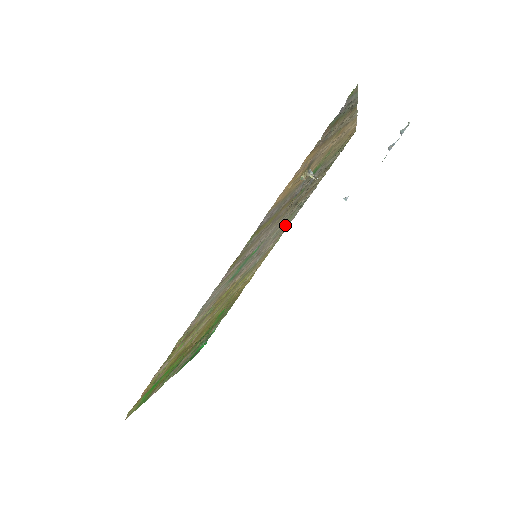
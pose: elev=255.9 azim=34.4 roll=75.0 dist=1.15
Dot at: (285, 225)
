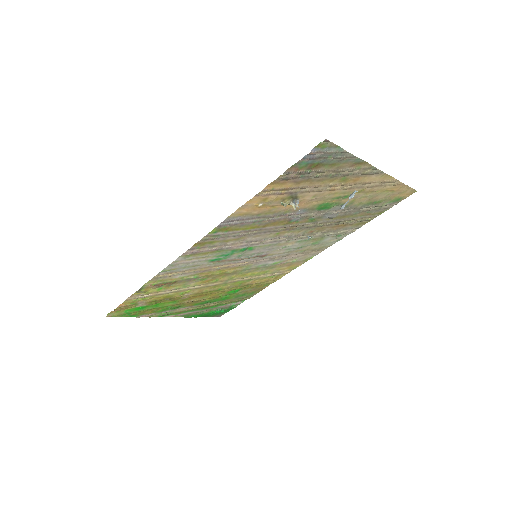
Dot at: (311, 246)
